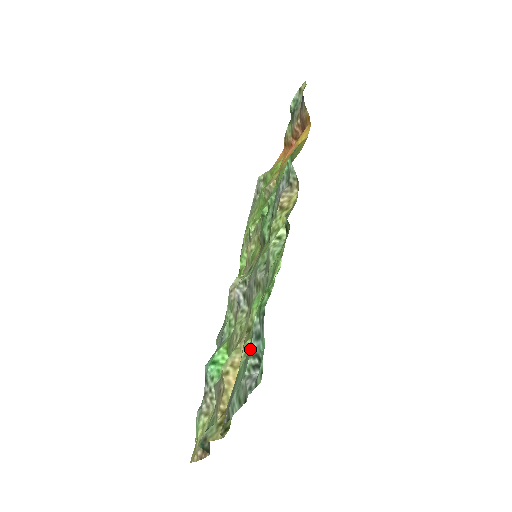
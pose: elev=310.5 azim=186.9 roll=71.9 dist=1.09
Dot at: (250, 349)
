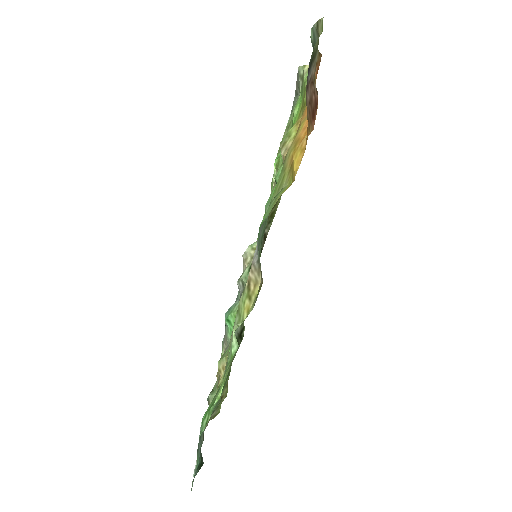
Dot at: occluded
